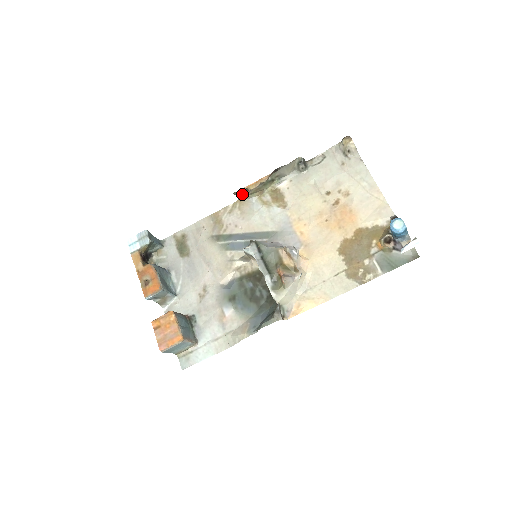
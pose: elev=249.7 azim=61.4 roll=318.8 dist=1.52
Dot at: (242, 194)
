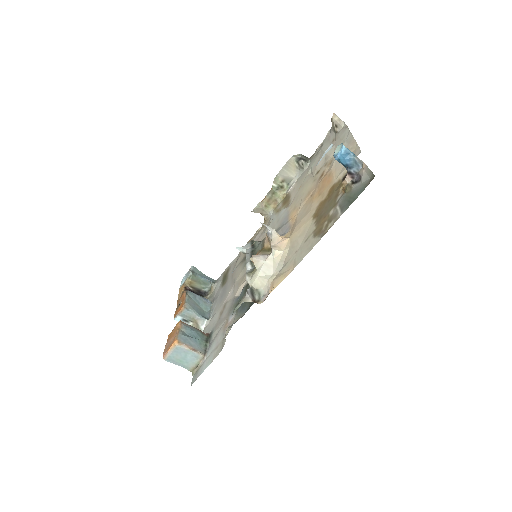
Dot at: (254, 208)
